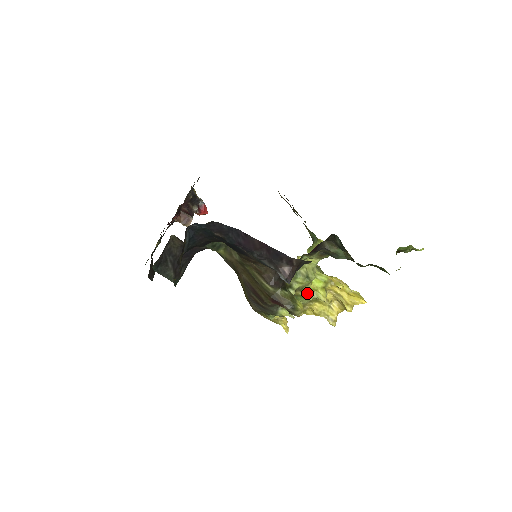
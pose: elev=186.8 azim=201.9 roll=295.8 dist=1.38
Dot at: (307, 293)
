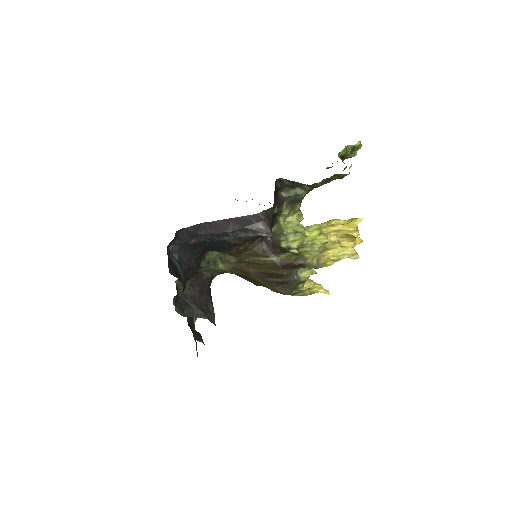
Dot at: (310, 246)
